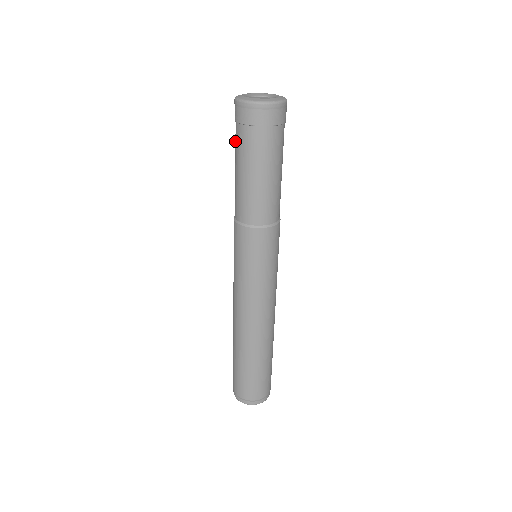
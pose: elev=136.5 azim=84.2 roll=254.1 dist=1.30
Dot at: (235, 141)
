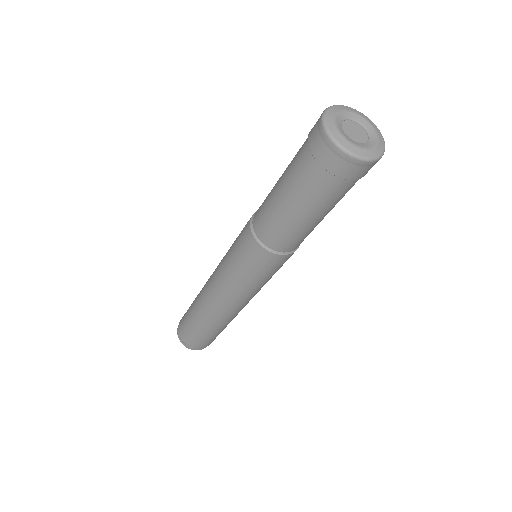
Dot at: (295, 157)
